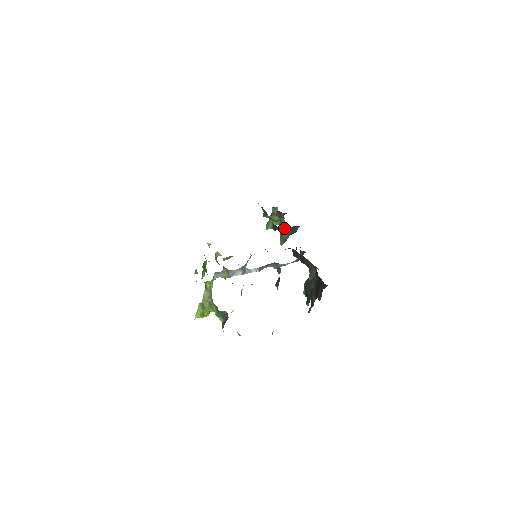
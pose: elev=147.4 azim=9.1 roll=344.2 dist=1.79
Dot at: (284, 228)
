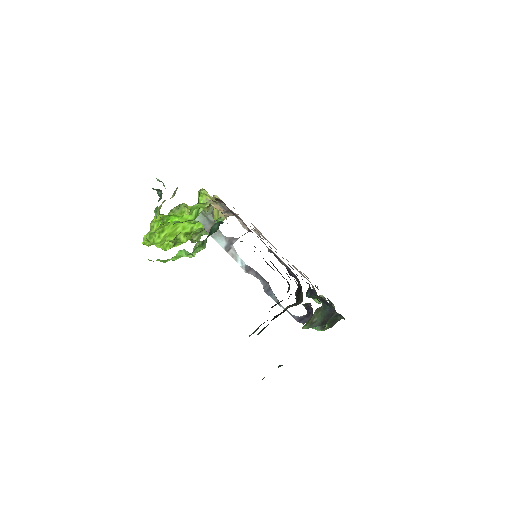
Dot at: (319, 308)
